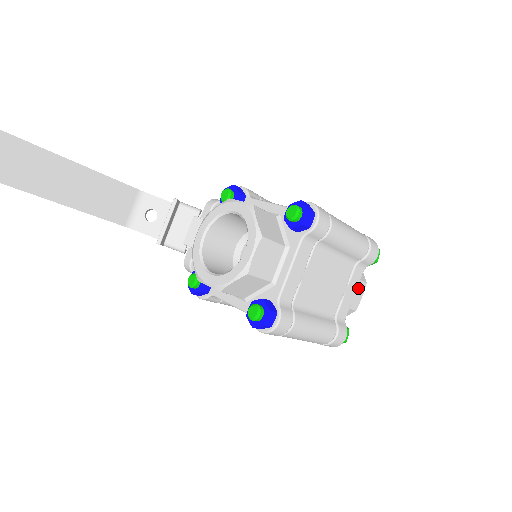
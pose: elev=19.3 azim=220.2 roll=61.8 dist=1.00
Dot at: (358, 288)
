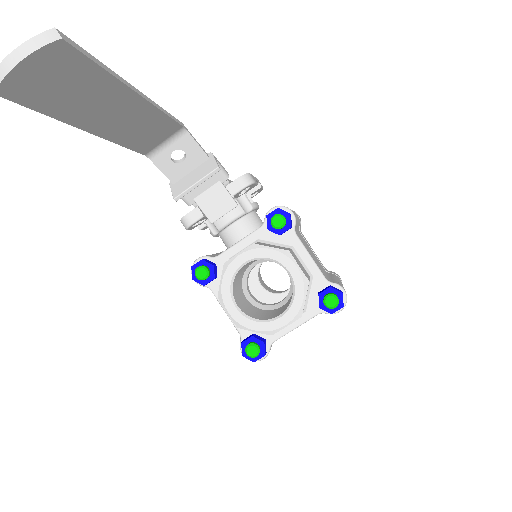
Dot at: occluded
